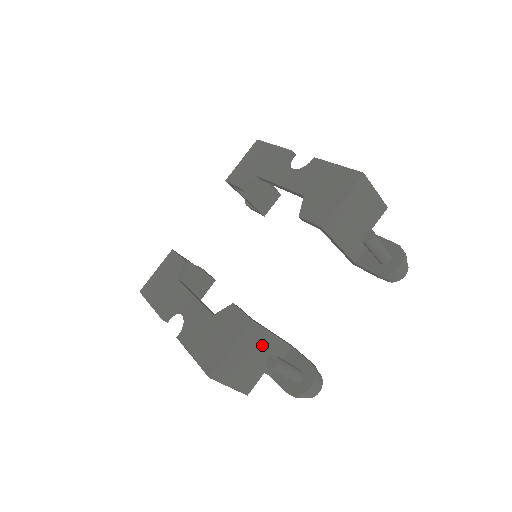
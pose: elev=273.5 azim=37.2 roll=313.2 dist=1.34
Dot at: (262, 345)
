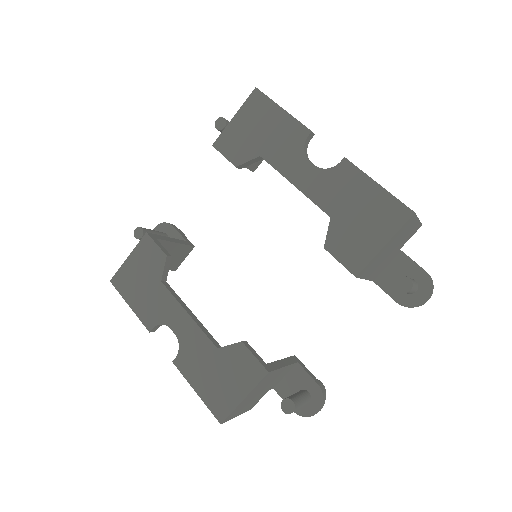
Dot at: (272, 378)
